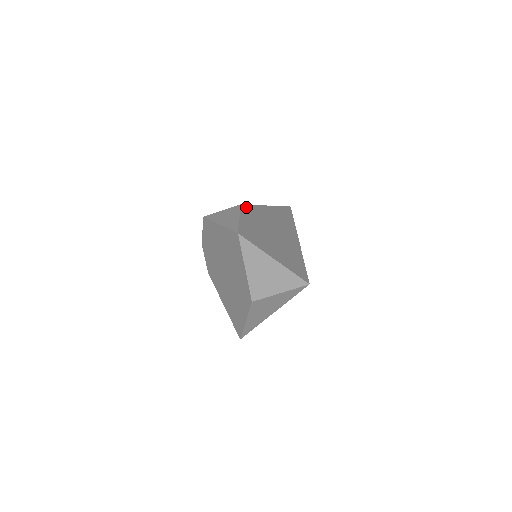
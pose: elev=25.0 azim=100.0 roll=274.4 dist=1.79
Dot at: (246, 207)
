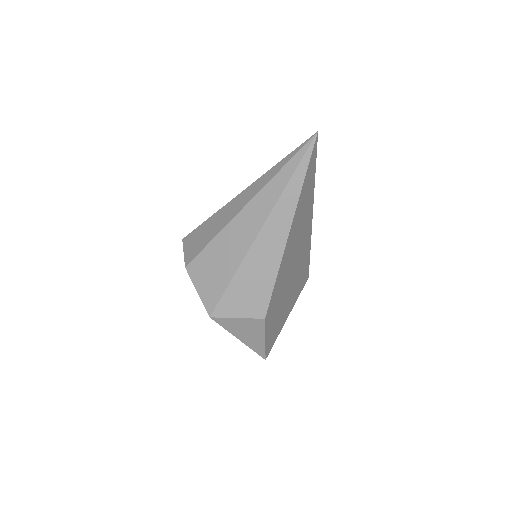
Dot at: (269, 309)
